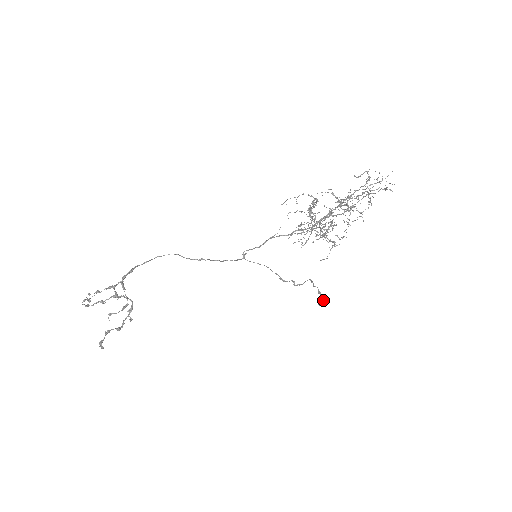
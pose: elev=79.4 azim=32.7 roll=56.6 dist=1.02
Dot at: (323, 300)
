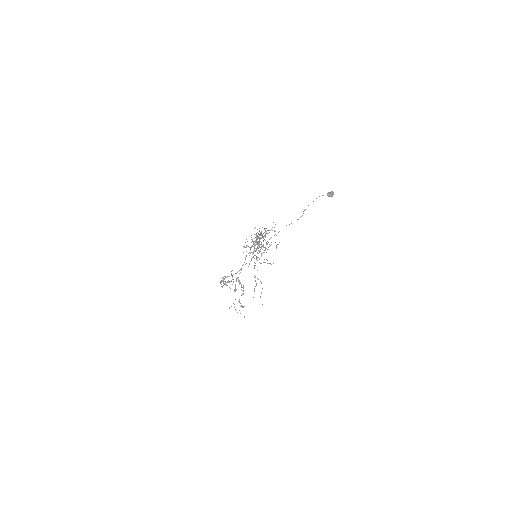
Dot at: occluded
